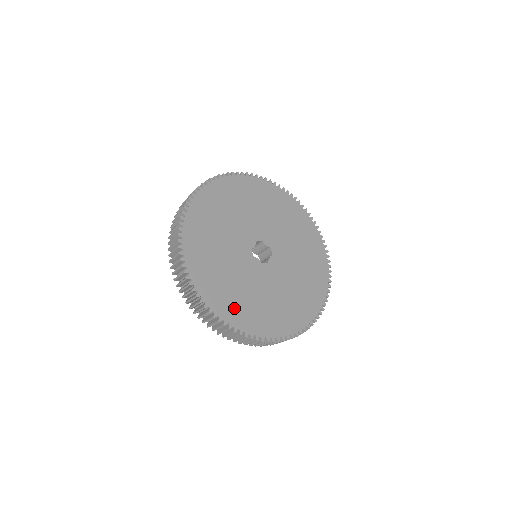
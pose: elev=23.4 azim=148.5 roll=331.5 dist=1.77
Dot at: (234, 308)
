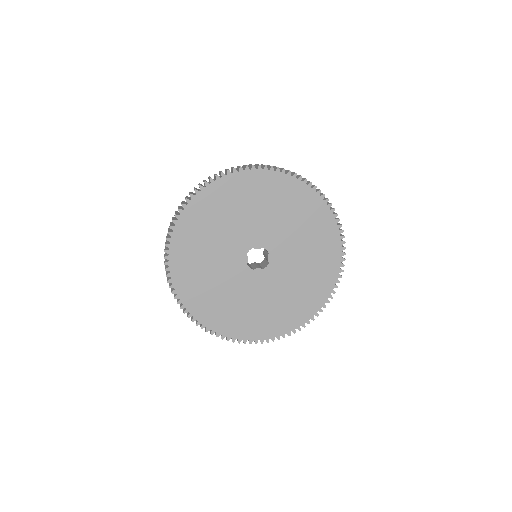
Dot at: (262, 325)
